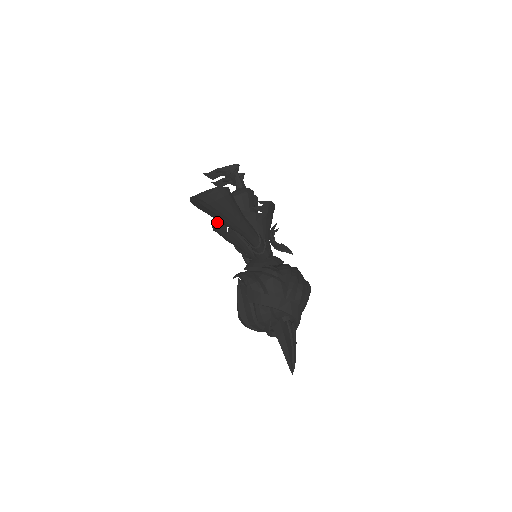
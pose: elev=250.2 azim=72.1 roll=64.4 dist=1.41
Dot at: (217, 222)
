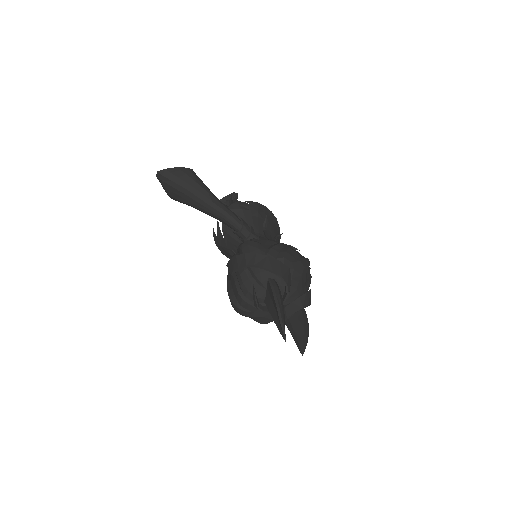
Dot at: (214, 232)
